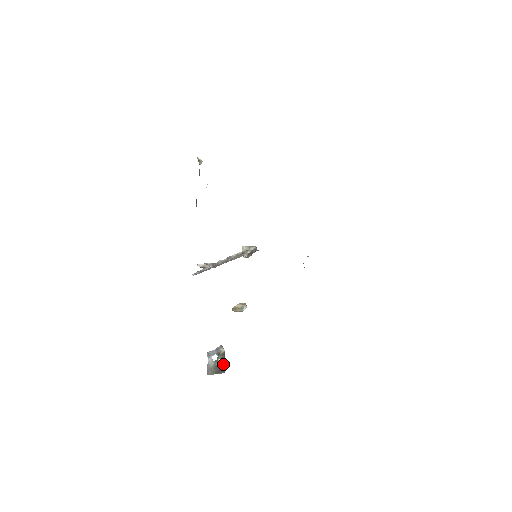
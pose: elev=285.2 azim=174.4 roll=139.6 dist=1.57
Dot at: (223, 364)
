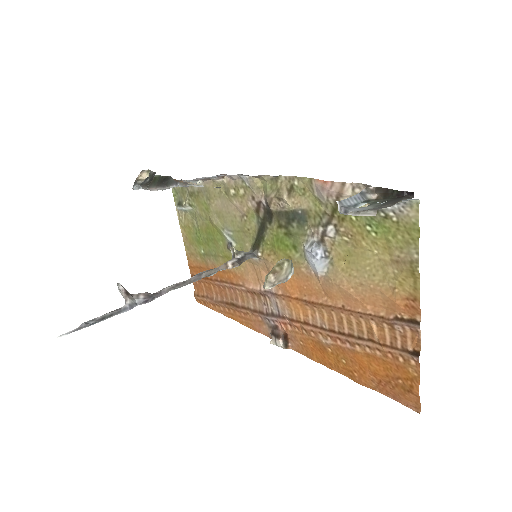
Dot at: (394, 197)
